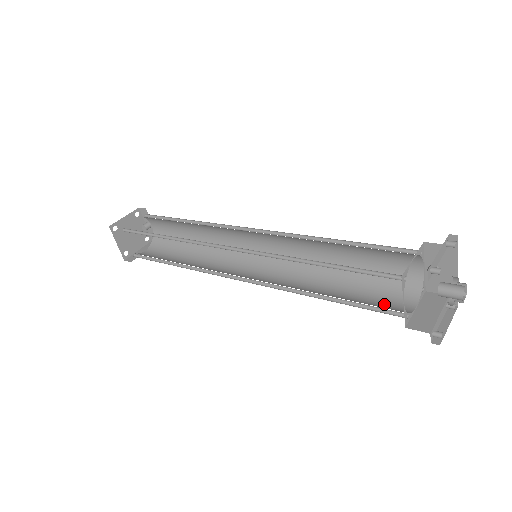
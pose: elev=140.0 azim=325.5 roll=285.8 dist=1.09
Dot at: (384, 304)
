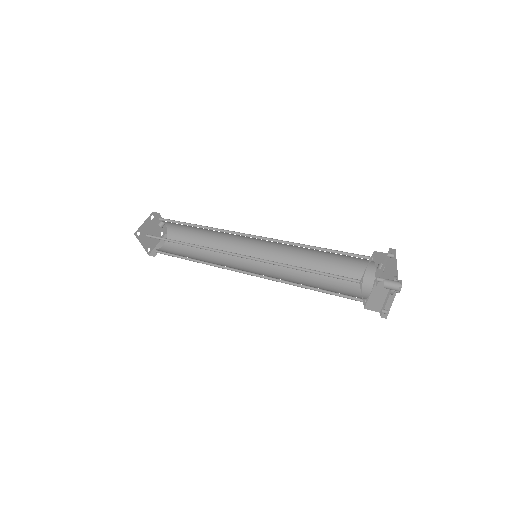
Dot at: (350, 290)
